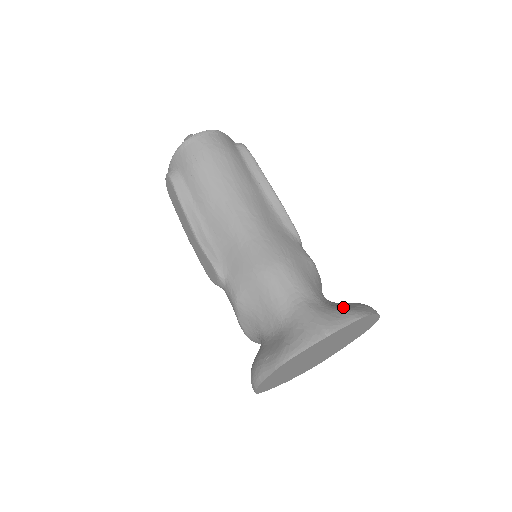
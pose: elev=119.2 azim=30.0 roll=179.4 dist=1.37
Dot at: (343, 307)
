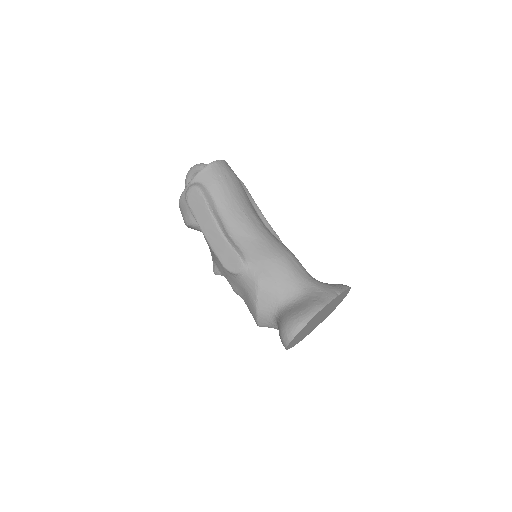
Dot at: occluded
